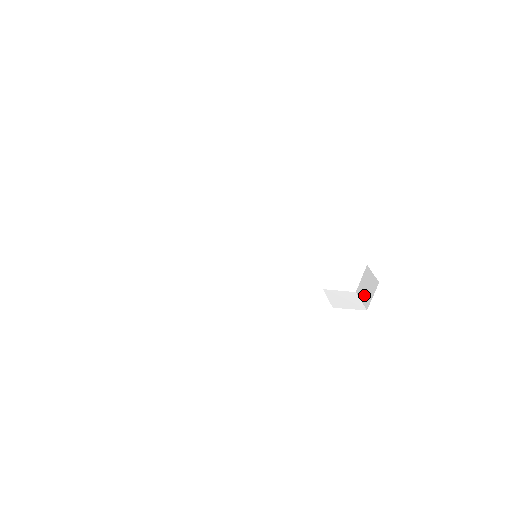
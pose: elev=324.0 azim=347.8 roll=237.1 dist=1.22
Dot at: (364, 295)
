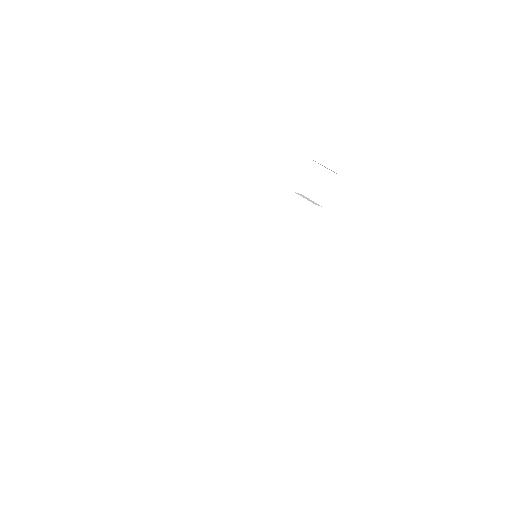
Dot at: occluded
